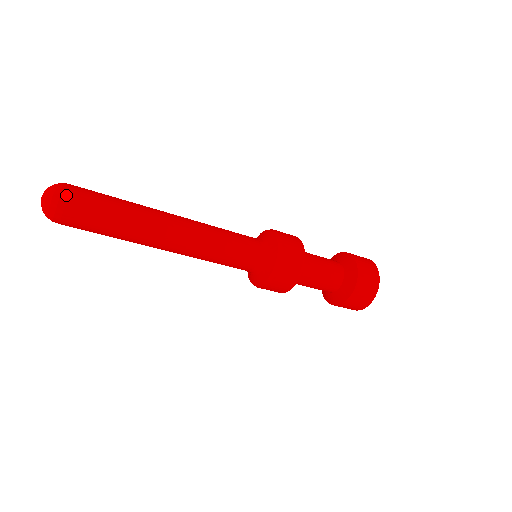
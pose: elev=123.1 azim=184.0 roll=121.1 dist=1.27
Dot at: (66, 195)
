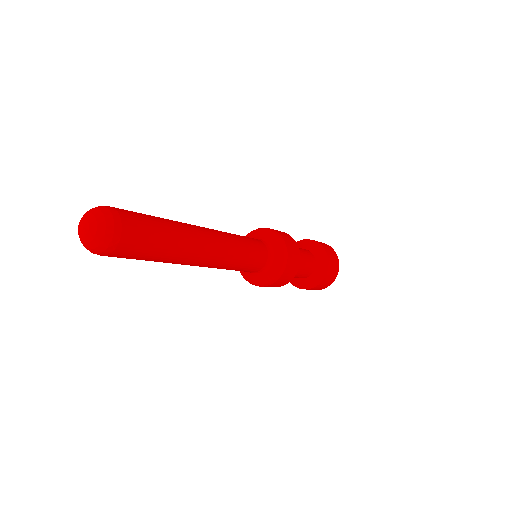
Dot at: (113, 250)
